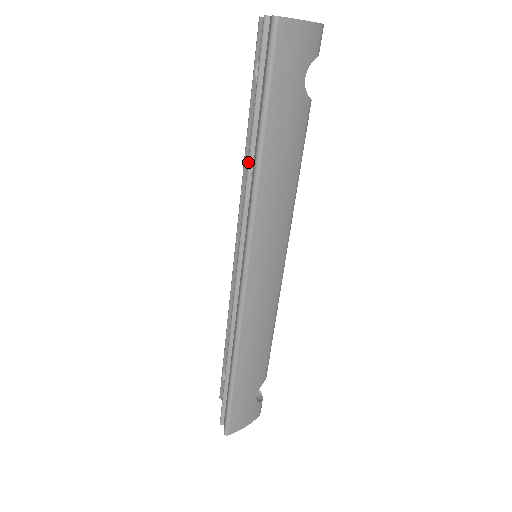
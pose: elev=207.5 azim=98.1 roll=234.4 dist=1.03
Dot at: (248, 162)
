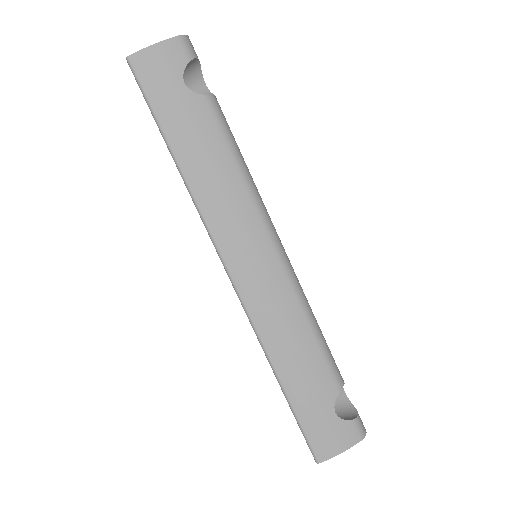
Dot at: occluded
